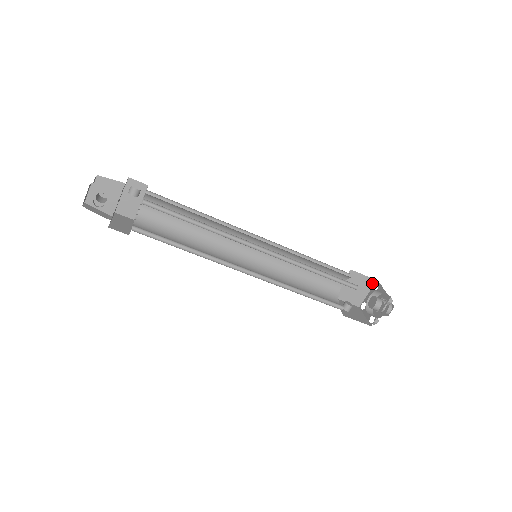
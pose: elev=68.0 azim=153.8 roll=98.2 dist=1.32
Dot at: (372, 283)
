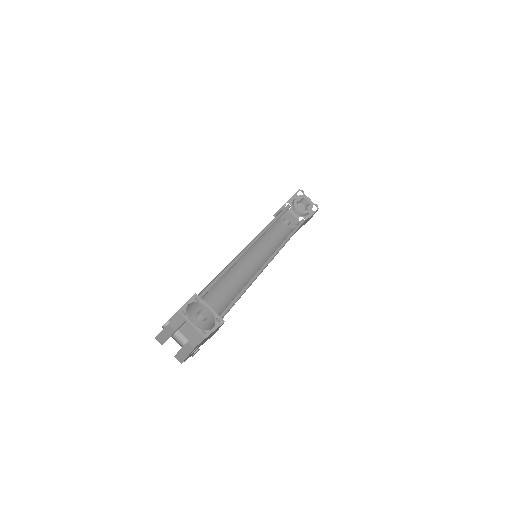
Dot at: (296, 192)
